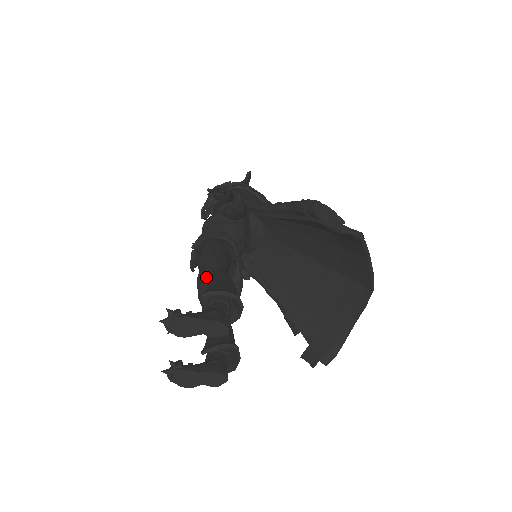
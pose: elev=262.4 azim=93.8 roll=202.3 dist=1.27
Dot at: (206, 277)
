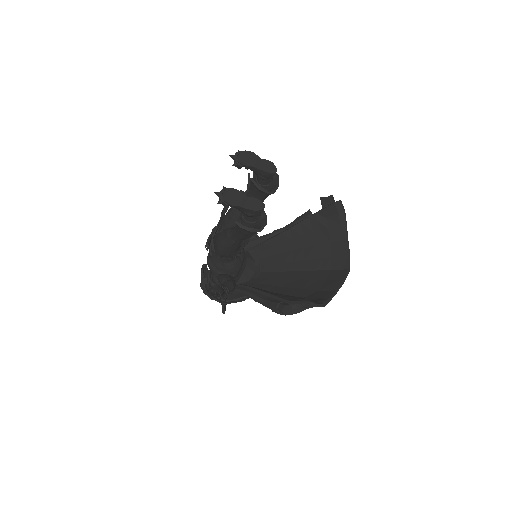
Dot at: occluded
